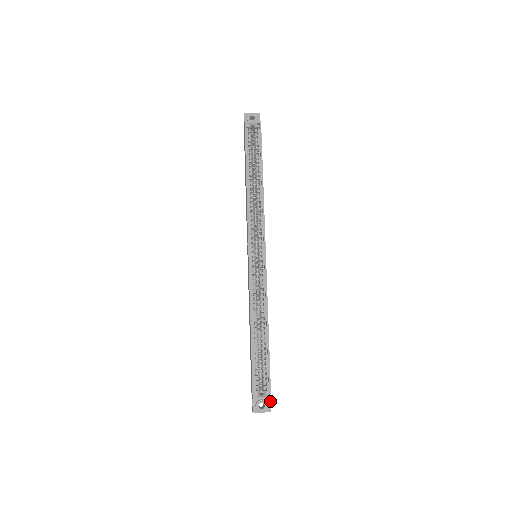
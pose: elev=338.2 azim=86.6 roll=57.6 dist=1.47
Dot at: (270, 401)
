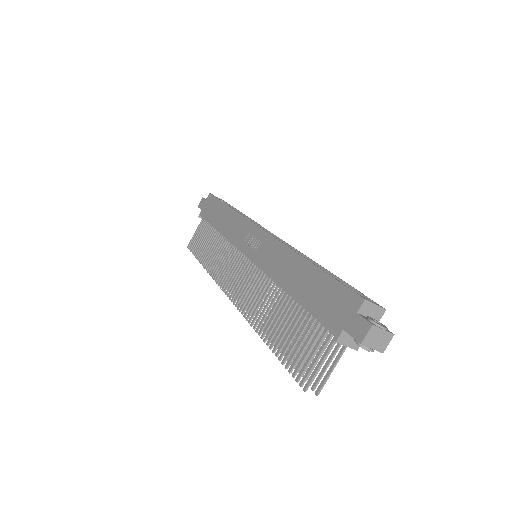
Dot at: occluded
